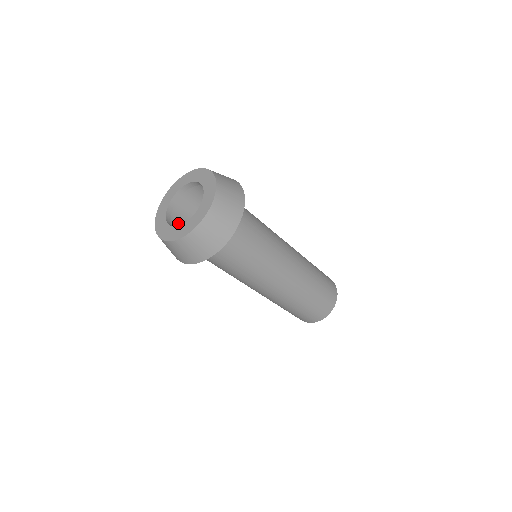
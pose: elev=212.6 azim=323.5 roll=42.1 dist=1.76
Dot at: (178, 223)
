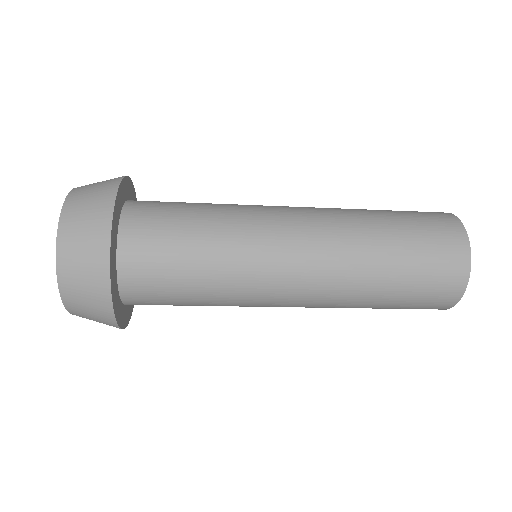
Dot at: occluded
